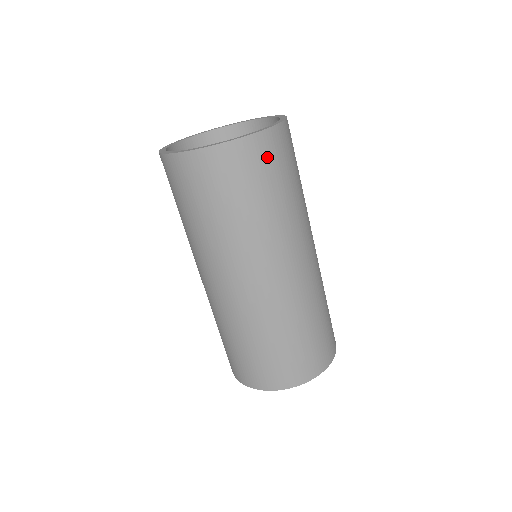
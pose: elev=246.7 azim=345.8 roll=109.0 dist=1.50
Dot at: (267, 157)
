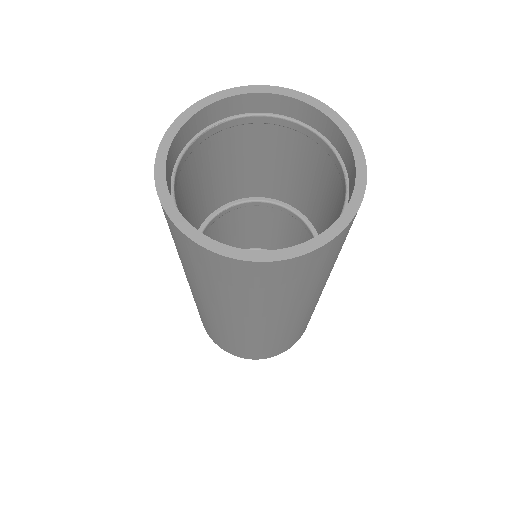
Dot at: occluded
